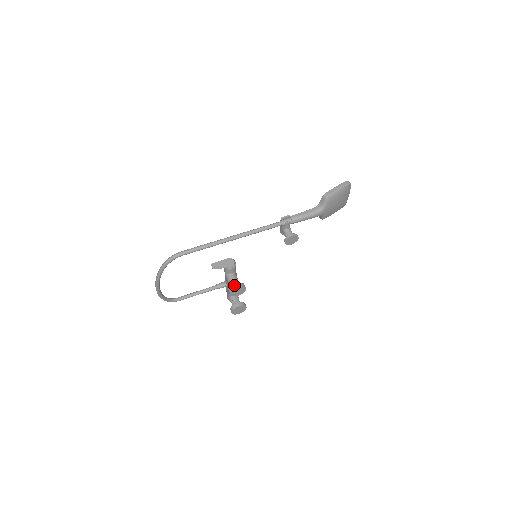
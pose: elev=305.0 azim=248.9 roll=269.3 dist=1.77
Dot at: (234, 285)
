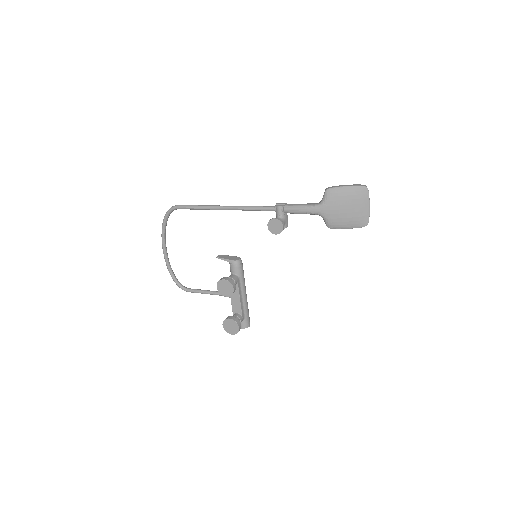
Dot at: (223, 277)
